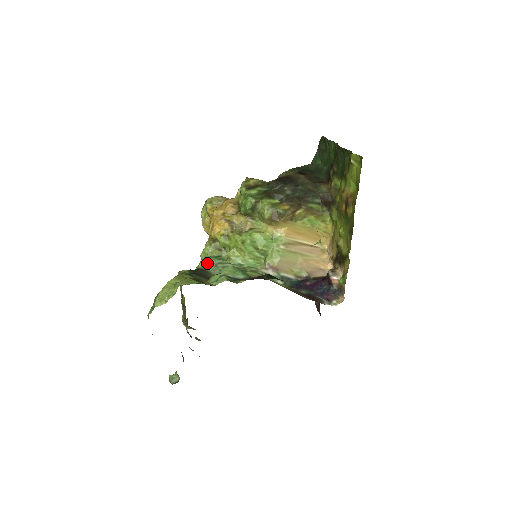
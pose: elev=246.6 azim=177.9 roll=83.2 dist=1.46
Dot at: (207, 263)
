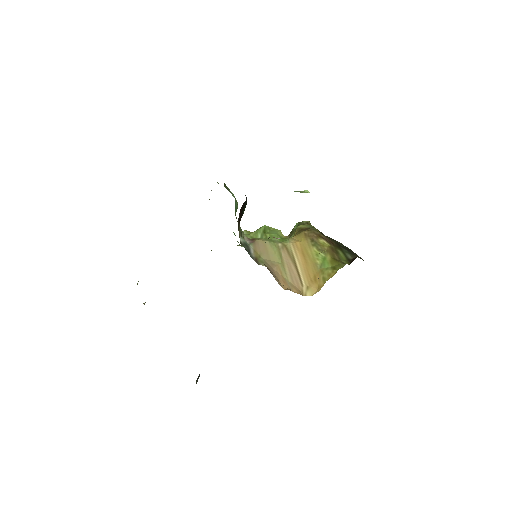
Dot at: occluded
